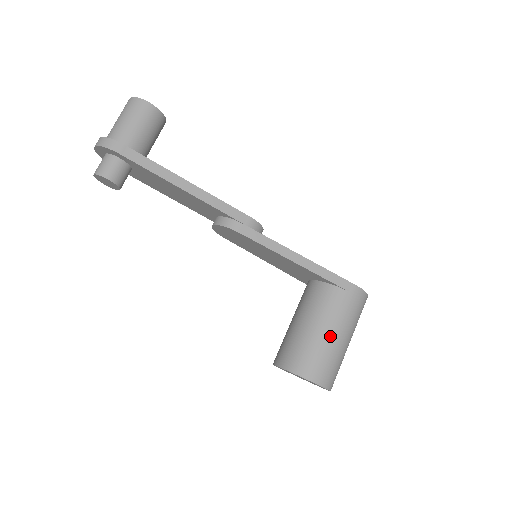
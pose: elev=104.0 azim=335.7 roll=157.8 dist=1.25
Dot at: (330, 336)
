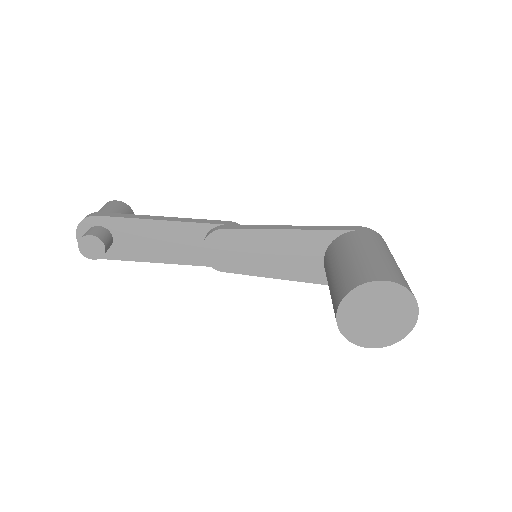
Dot at: (366, 253)
